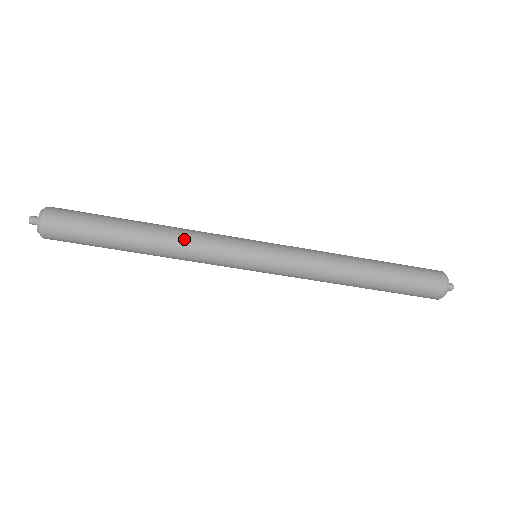
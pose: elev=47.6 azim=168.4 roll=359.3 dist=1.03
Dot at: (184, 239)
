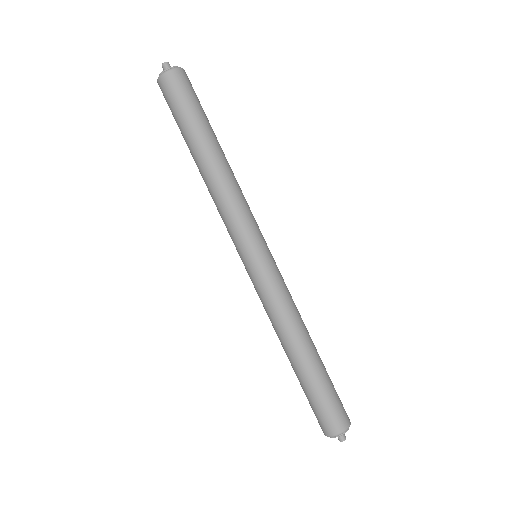
Dot at: (228, 189)
